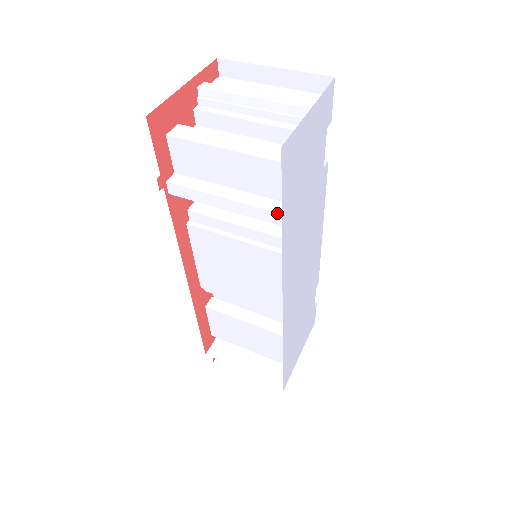
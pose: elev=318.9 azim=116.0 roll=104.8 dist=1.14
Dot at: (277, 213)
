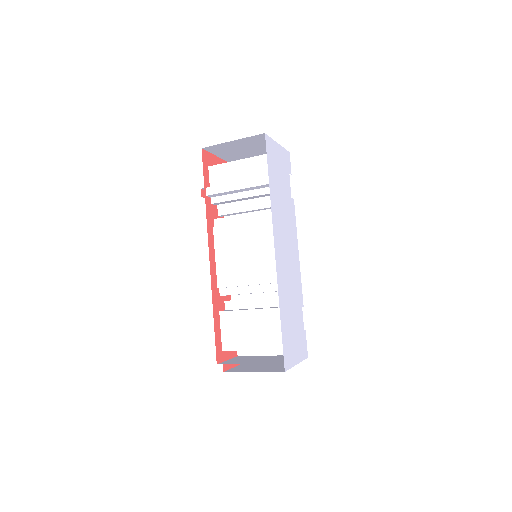
Dot at: (266, 176)
